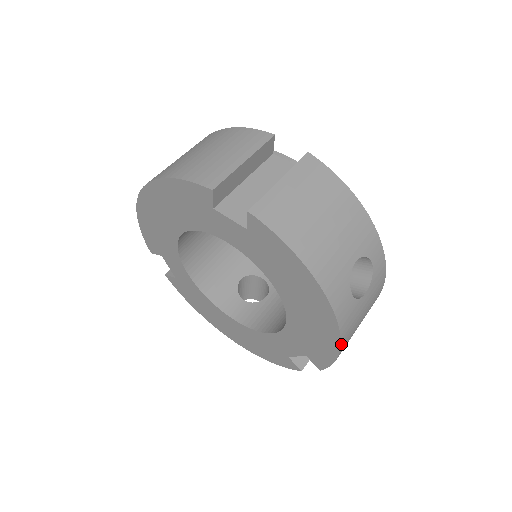
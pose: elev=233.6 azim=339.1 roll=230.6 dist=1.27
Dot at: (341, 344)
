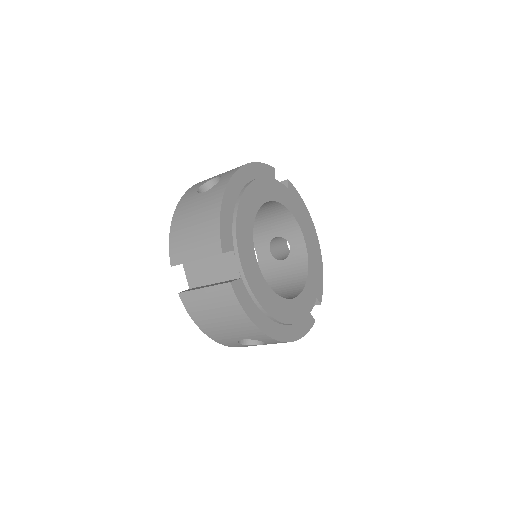
Dot at: occluded
